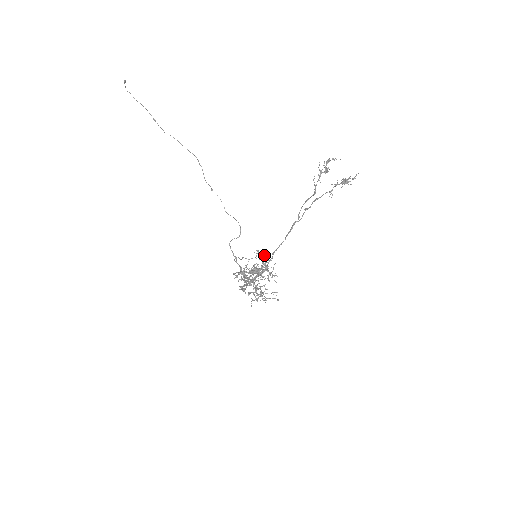
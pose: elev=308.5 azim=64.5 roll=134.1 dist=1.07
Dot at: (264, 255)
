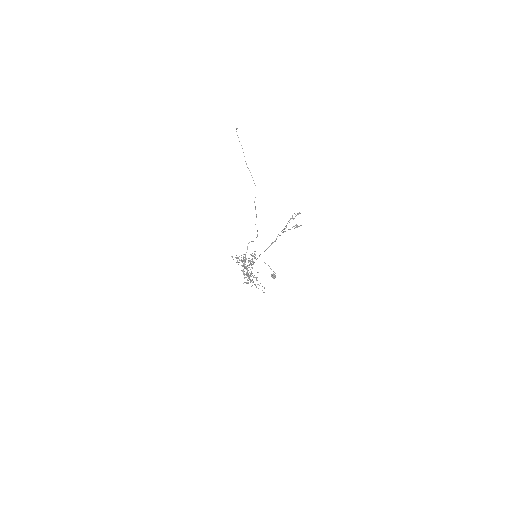
Dot at: (255, 255)
